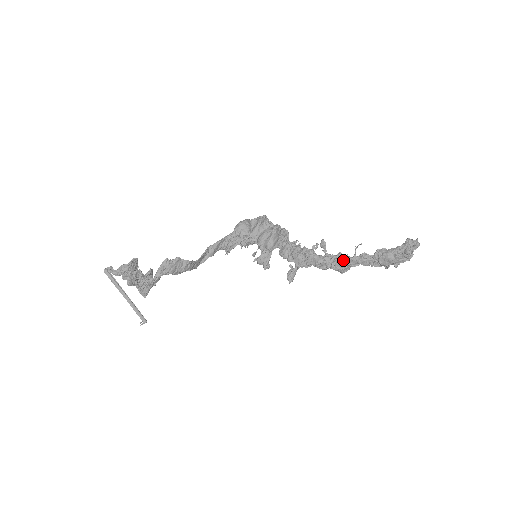
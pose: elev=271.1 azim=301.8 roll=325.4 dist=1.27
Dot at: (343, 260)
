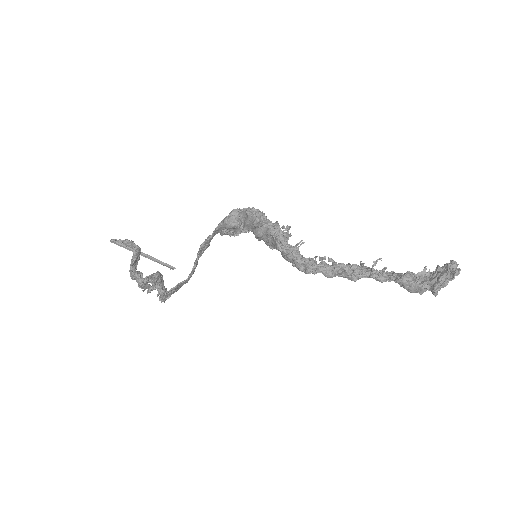
Dot at: occluded
